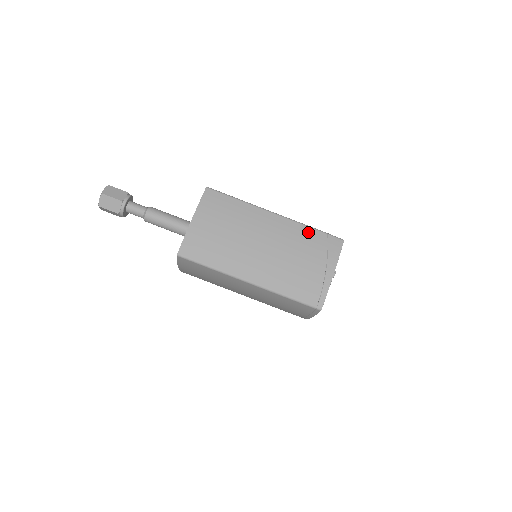
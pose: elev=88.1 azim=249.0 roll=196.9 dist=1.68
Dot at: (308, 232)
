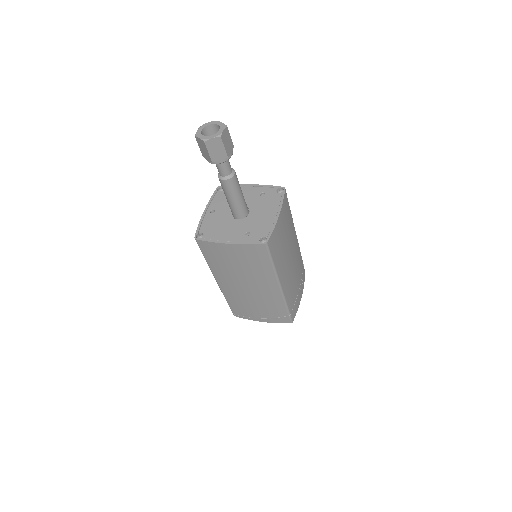
Dot at: (281, 307)
